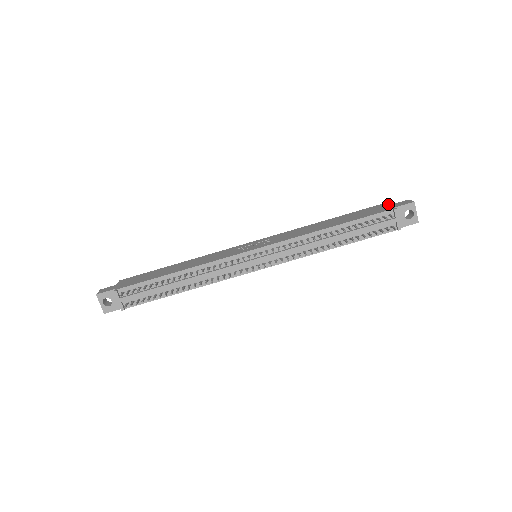
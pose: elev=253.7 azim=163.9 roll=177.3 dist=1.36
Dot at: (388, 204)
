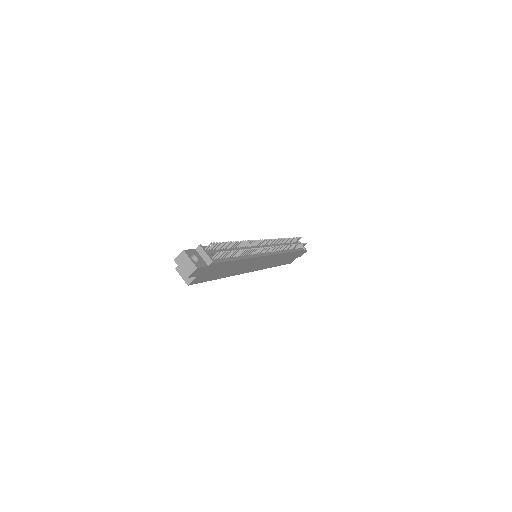
Dot at: occluded
